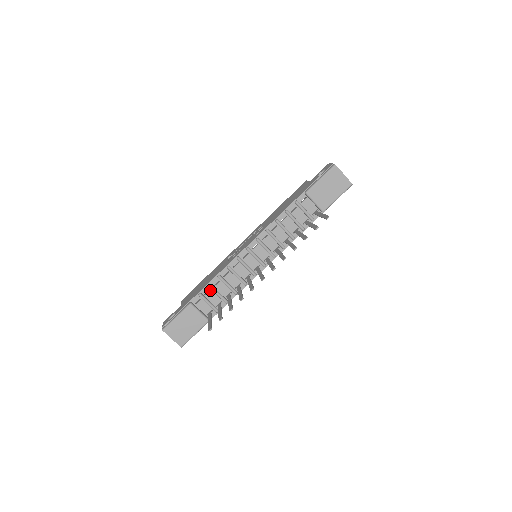
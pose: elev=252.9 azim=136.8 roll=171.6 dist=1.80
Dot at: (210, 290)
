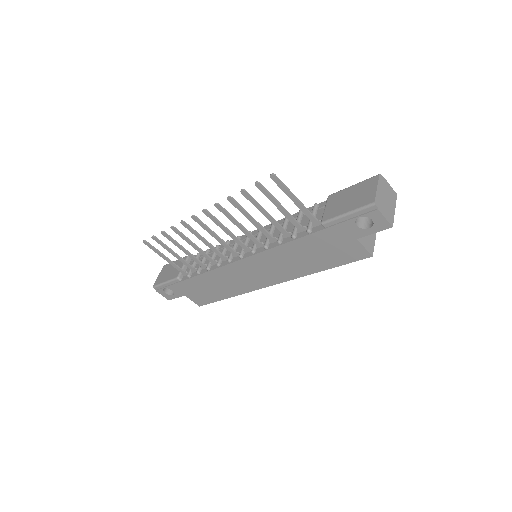
Dot at: occluded
